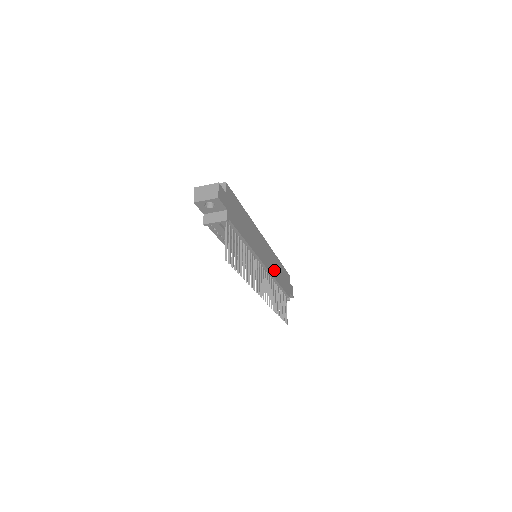
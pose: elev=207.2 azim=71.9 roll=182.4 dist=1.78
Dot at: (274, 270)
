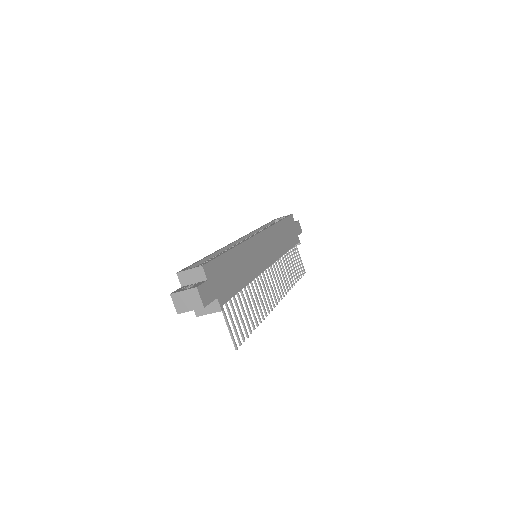
Dot at: (278, 247)
